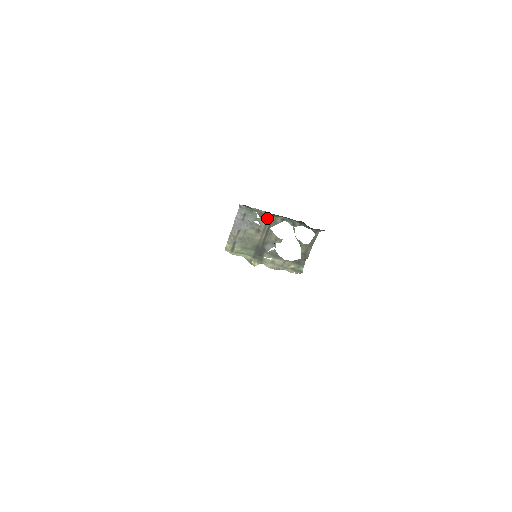
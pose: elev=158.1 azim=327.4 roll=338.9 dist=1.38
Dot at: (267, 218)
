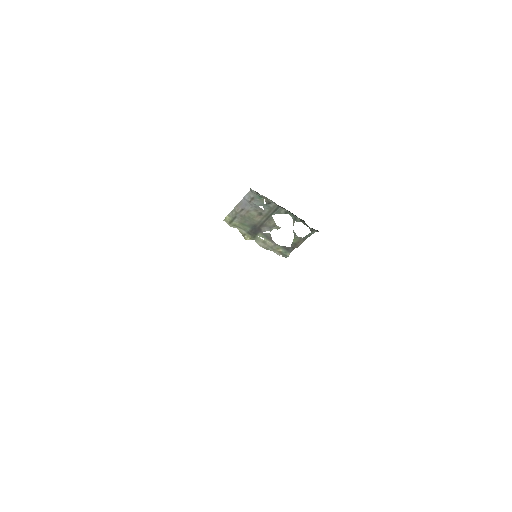
Dot at: (272, 206)
